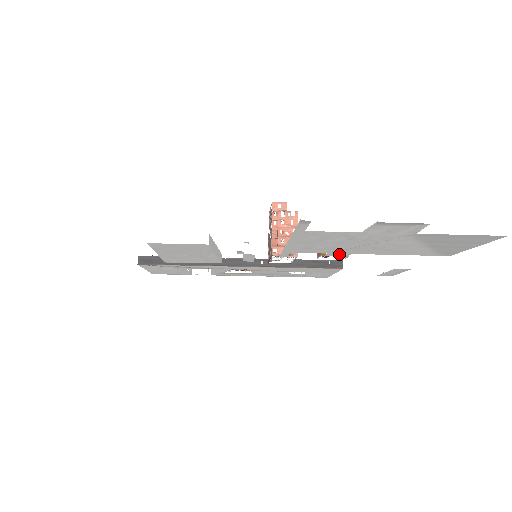
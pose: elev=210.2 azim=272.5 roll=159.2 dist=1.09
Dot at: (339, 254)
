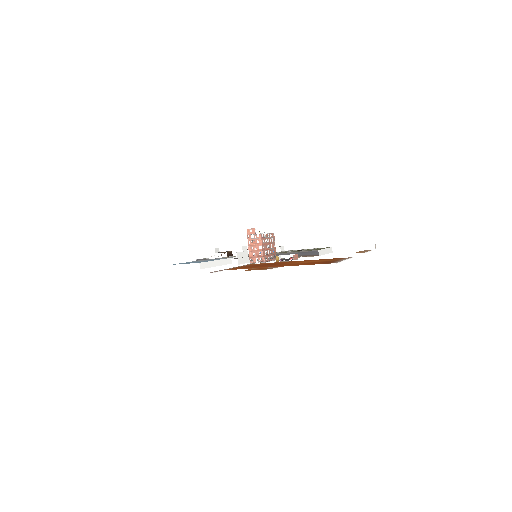
Dot at: occluded
